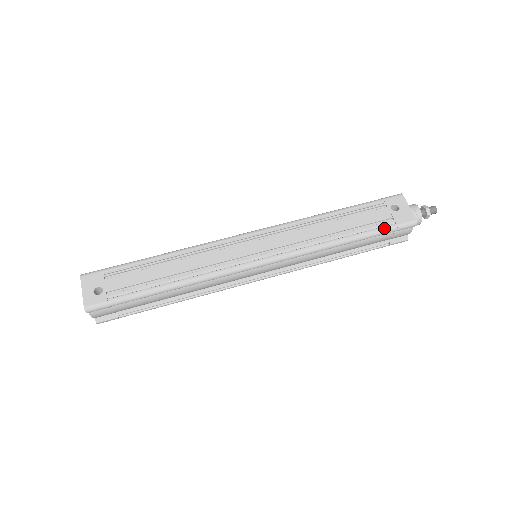
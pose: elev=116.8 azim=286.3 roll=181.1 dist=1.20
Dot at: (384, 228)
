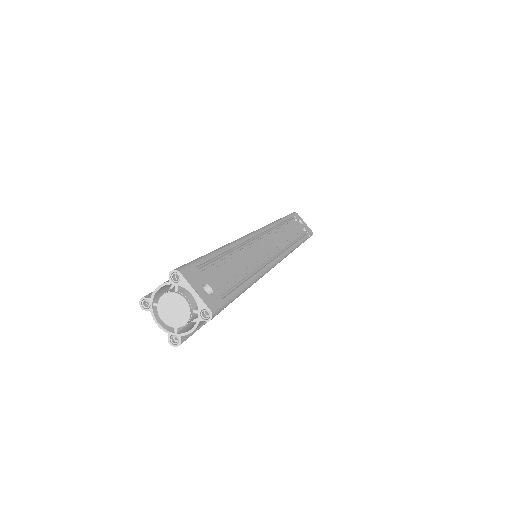
Dot at: (307, 236)
